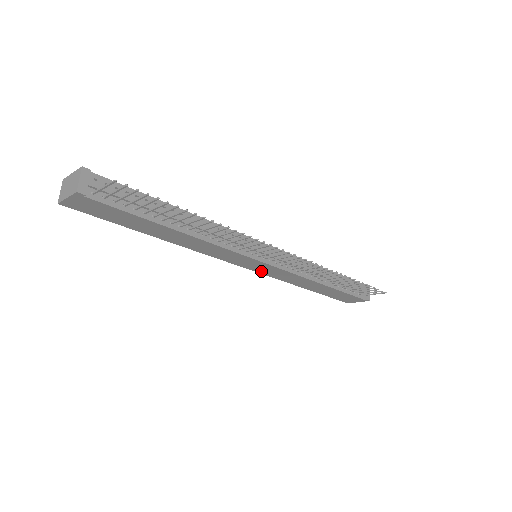
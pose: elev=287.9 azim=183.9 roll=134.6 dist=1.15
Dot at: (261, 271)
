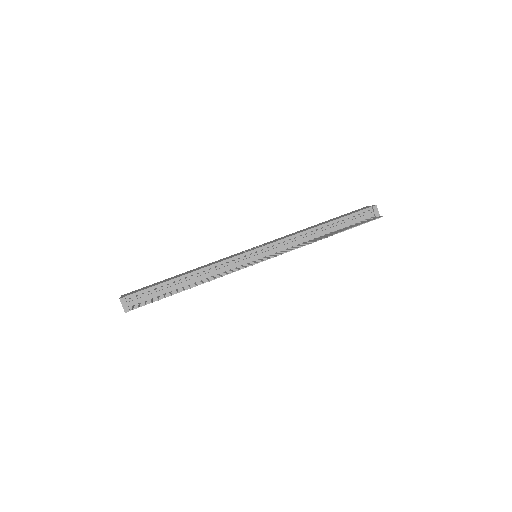
Dot at: occluded
